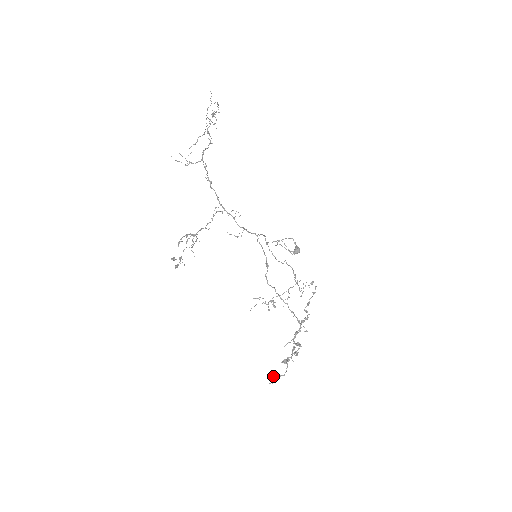
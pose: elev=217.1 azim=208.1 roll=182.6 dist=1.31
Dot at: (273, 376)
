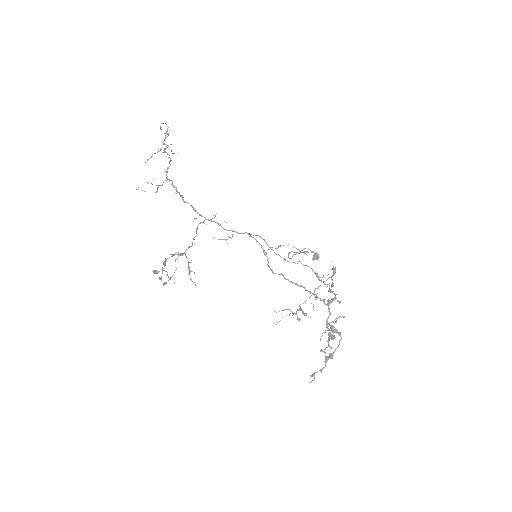
Dot at: occluded
